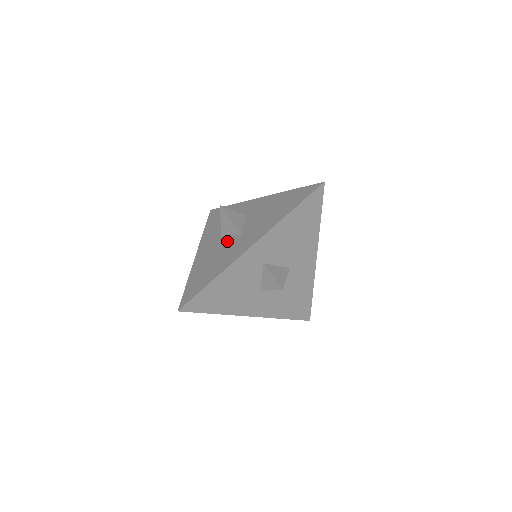
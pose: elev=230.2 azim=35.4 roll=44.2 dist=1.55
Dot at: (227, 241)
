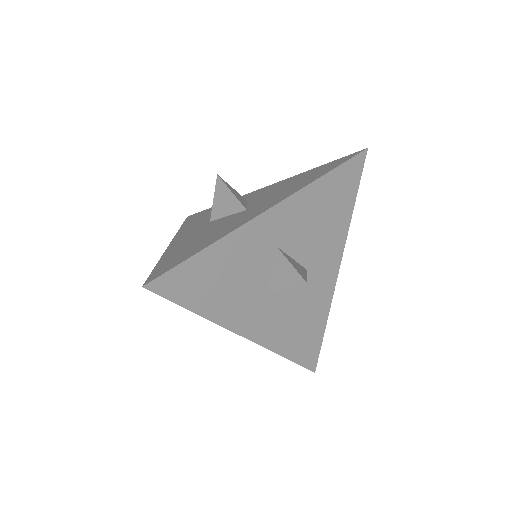
Dot at: (222, 220)
